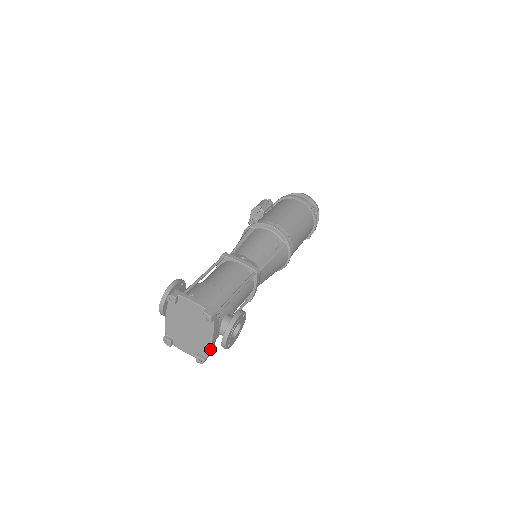
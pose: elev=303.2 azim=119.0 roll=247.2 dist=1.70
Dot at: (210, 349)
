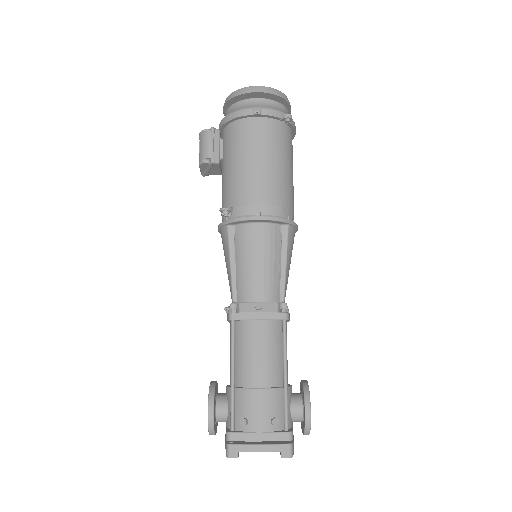
Dot at: occluded
